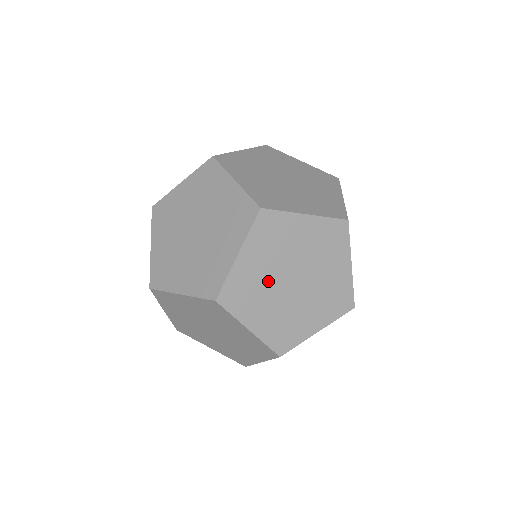
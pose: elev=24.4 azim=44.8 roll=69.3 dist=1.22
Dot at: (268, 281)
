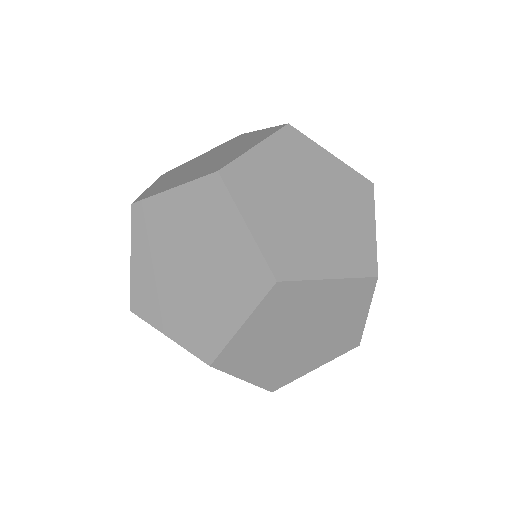
Dot at: occluded
